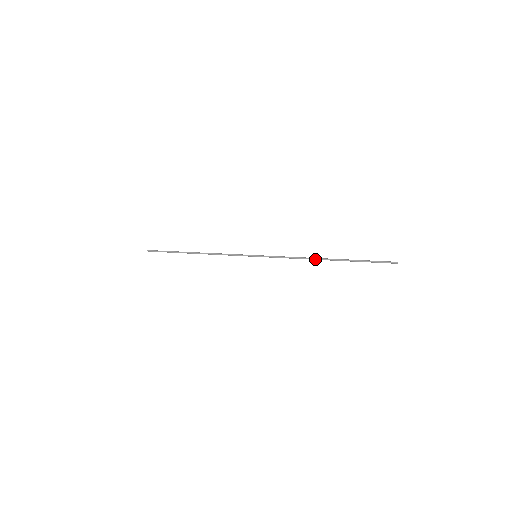
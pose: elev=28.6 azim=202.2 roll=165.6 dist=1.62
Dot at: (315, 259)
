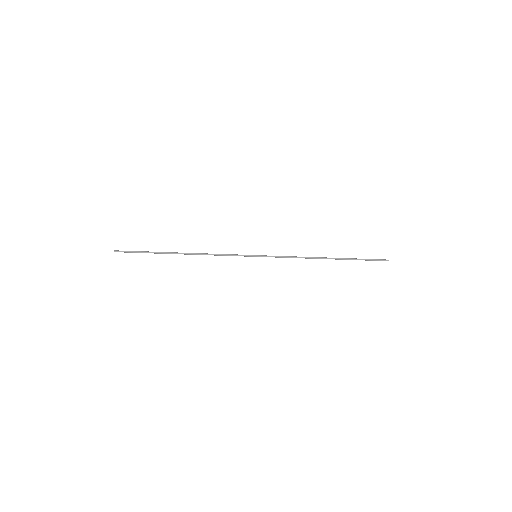
Dot at: (317, 258)
